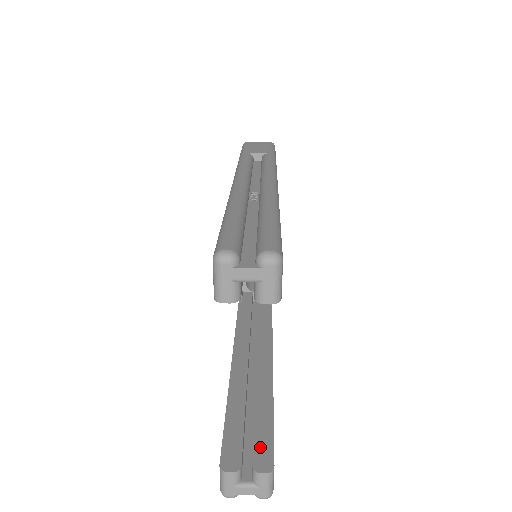
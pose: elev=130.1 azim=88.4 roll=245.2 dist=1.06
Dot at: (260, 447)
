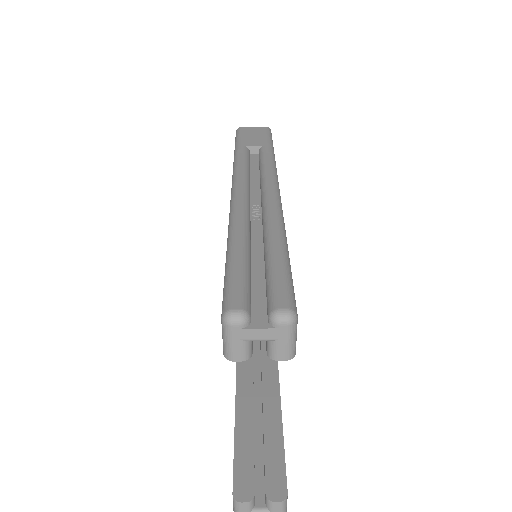
Dot at: (272, 471)
